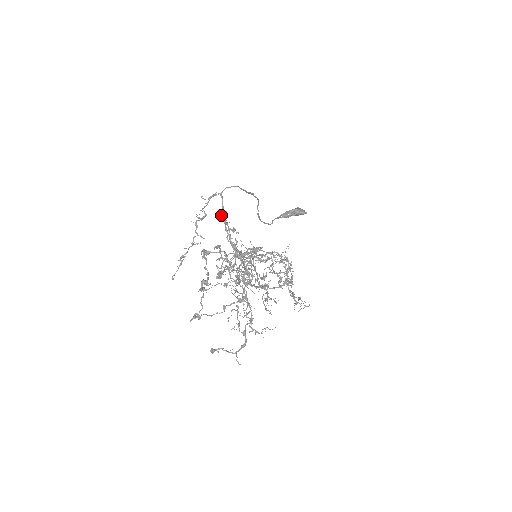
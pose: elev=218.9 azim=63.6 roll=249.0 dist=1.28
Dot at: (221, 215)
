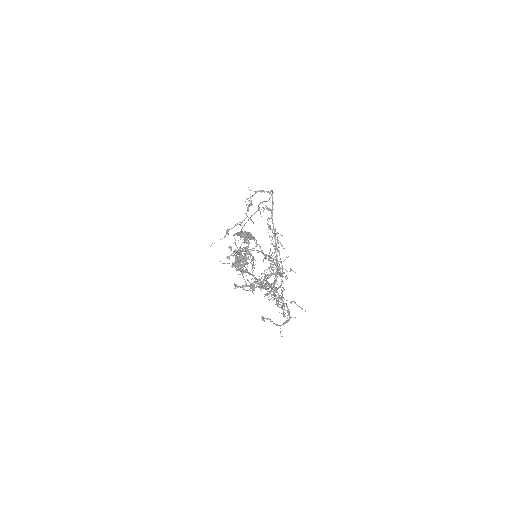
Dot at: occluded
